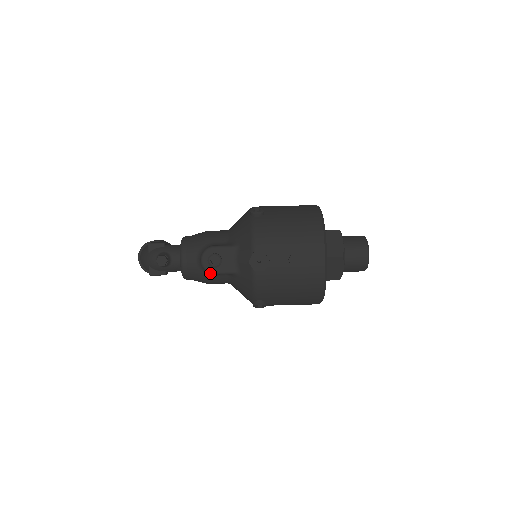
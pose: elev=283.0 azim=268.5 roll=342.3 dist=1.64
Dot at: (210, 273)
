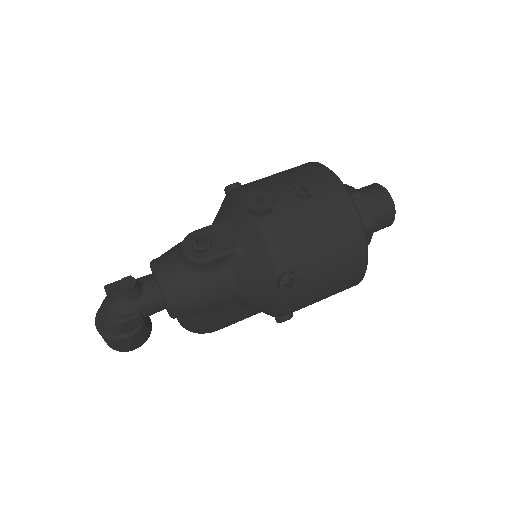
Dot at: (201, 262)
